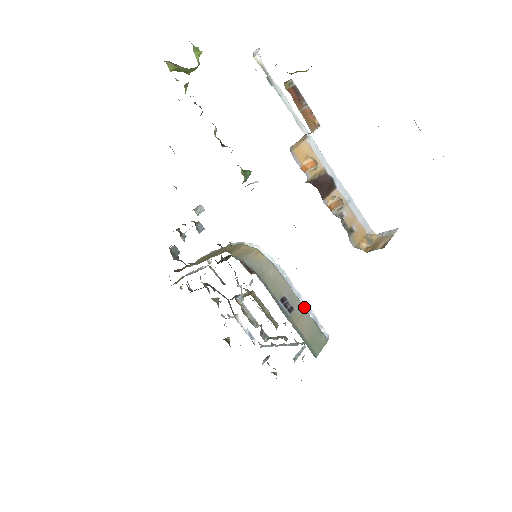
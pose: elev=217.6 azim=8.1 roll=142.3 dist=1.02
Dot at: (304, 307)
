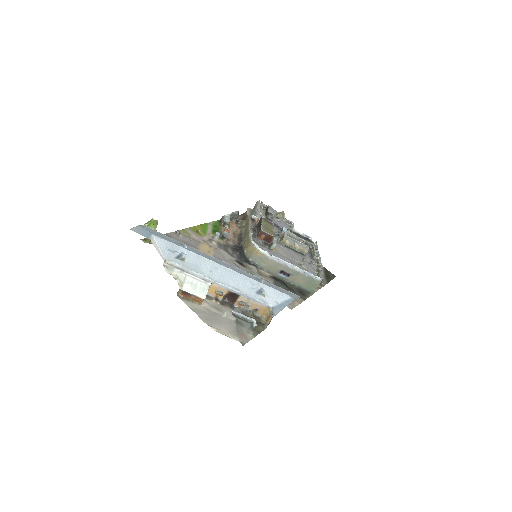
Dot at: (298, 271)
